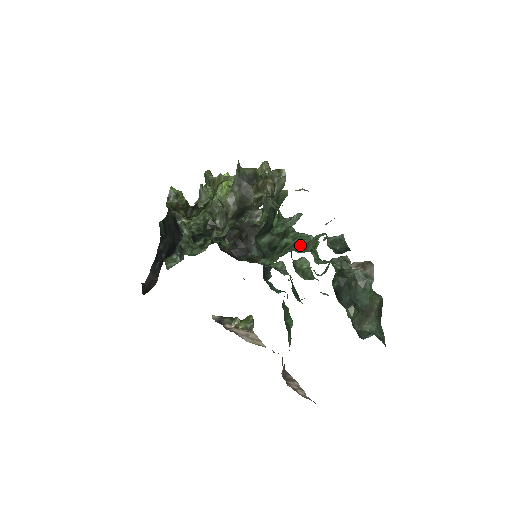
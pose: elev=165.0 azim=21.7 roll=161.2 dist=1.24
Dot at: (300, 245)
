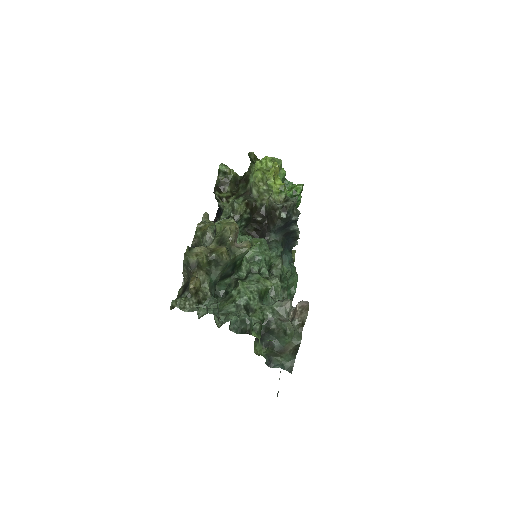
Dot at: (235, 304)
